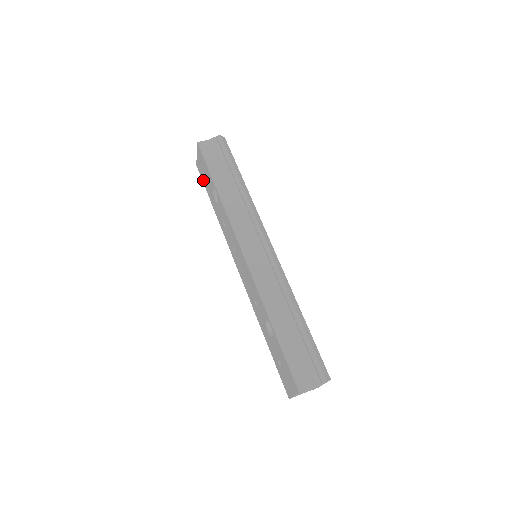
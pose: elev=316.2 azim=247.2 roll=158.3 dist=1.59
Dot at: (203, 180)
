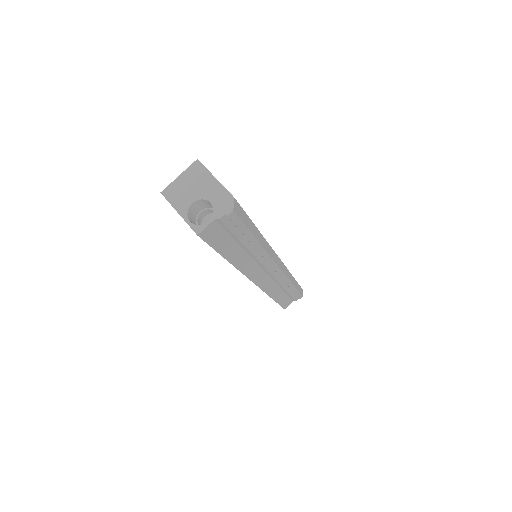
Dot at: occluded
